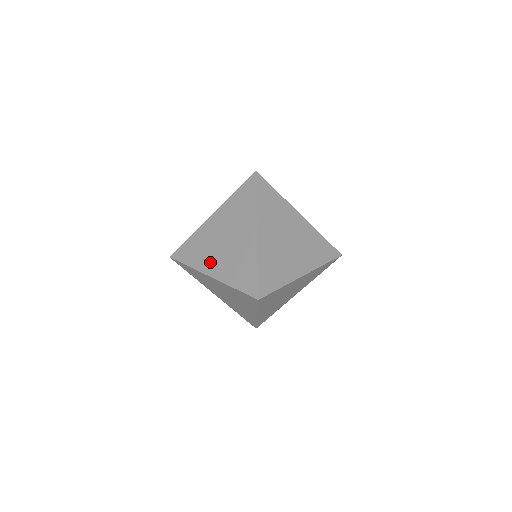
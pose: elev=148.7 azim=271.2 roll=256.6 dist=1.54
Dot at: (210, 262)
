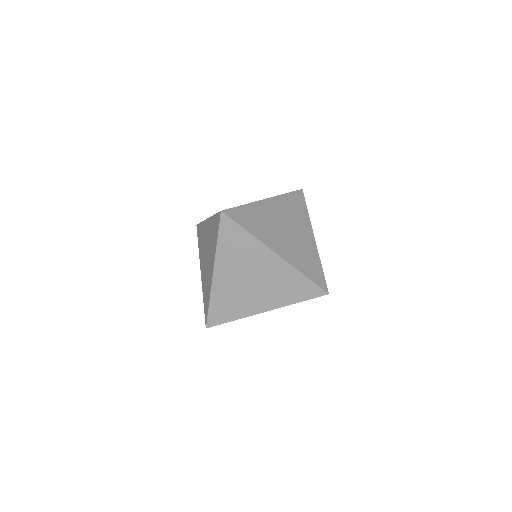
Dot at: (202, 262)
